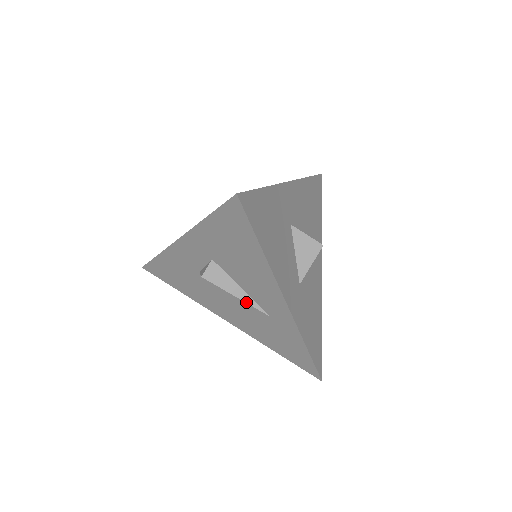
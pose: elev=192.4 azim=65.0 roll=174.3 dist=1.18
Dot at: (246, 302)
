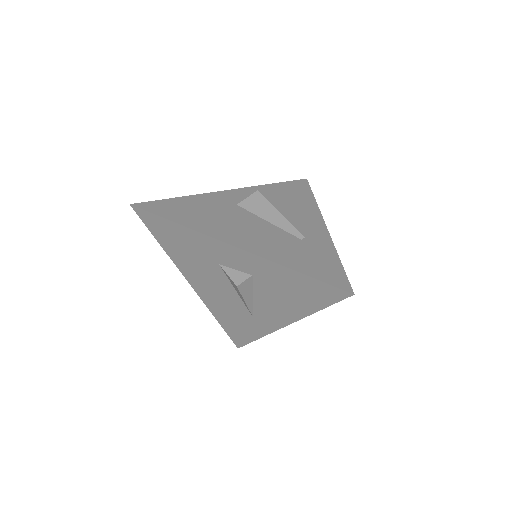
Dot at: (248, 306)
